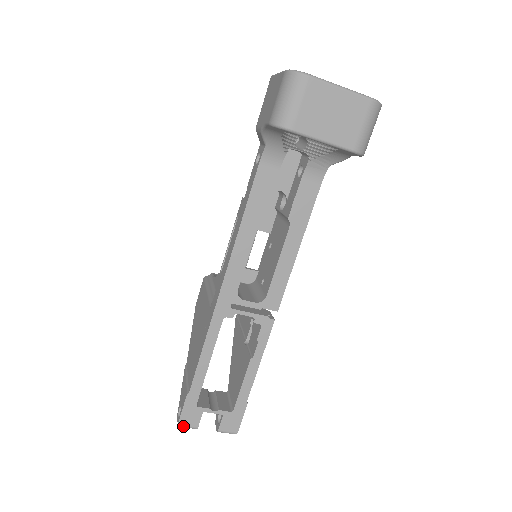
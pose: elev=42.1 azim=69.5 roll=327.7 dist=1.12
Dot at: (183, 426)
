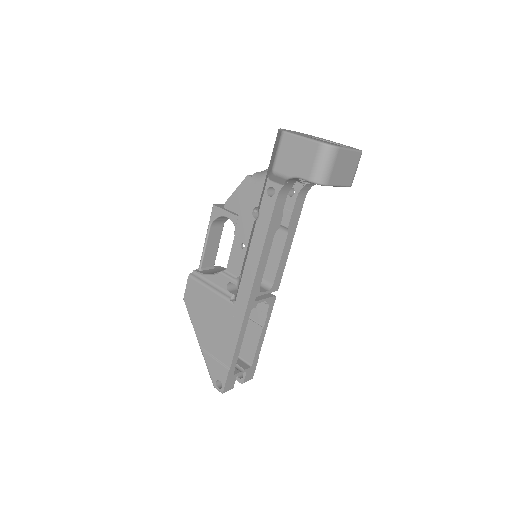
Dot at: occluded
